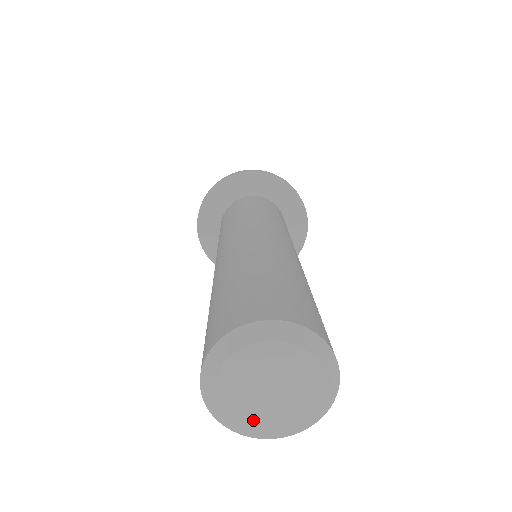
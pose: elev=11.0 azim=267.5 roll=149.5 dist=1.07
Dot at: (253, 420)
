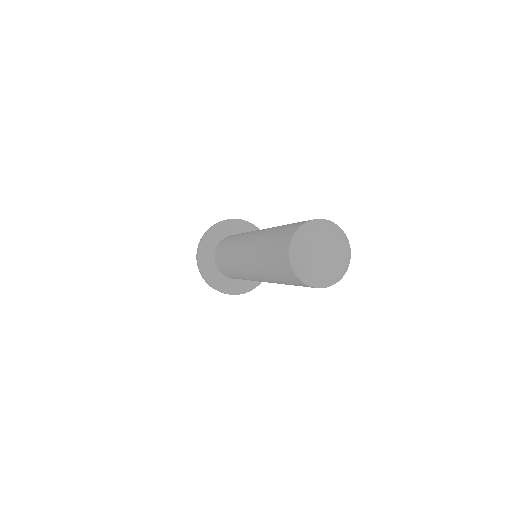
Dot at: (315, 270)
